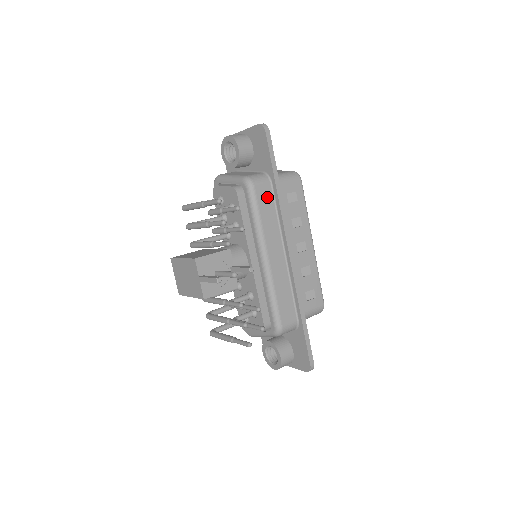
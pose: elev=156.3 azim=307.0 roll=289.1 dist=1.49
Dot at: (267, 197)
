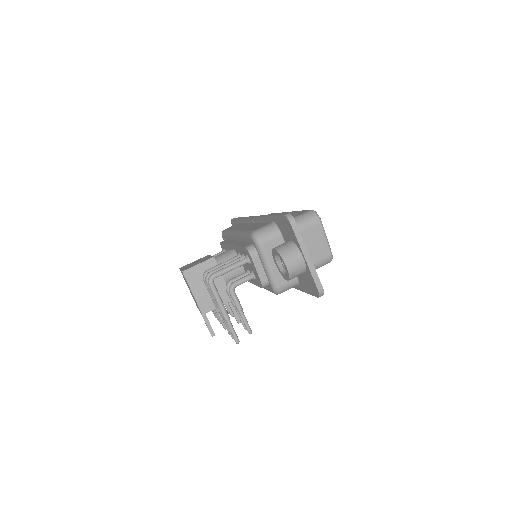
Dot at: occluded
